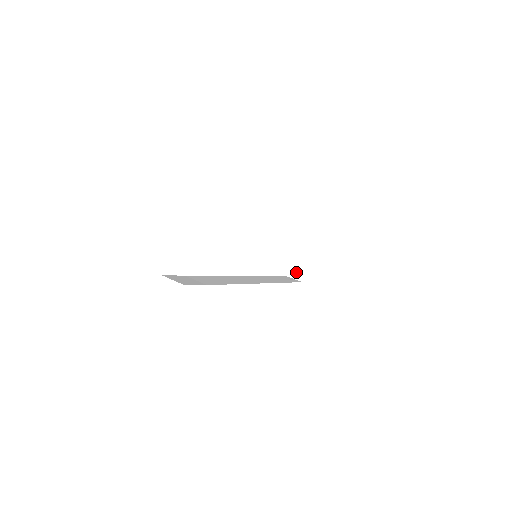
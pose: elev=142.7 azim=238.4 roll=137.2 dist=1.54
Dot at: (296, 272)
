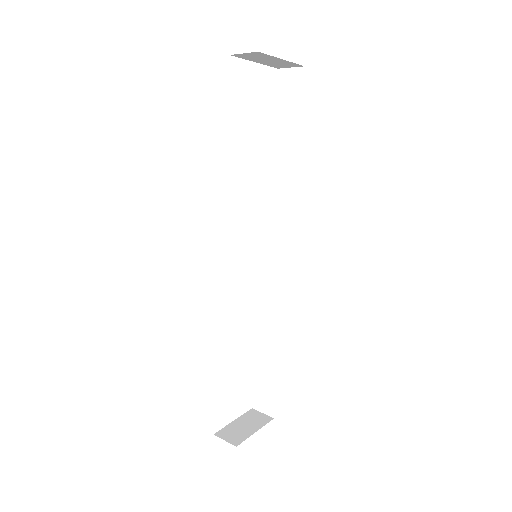
Dot at: (232, 434)
